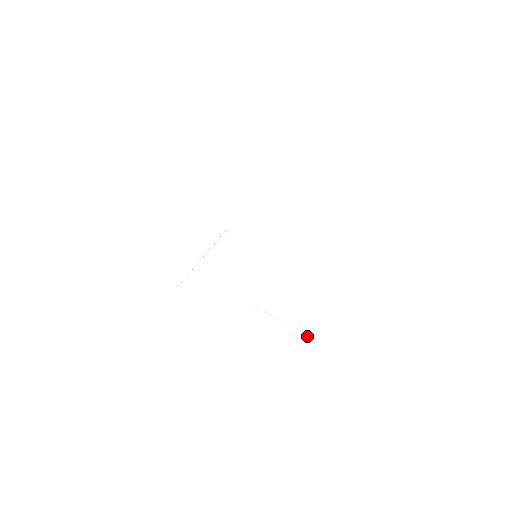
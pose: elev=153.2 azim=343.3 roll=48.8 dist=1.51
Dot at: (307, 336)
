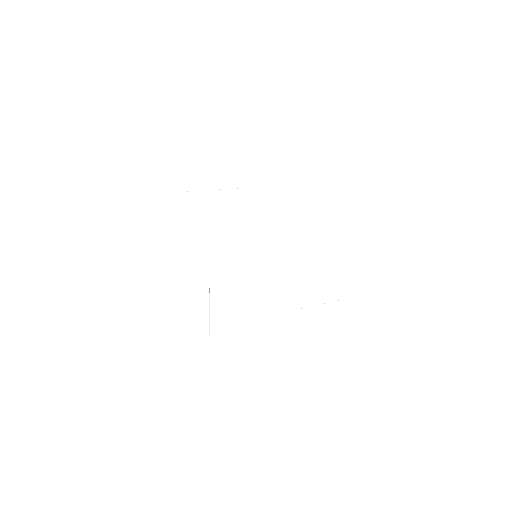
Dot at: (360, 295)
